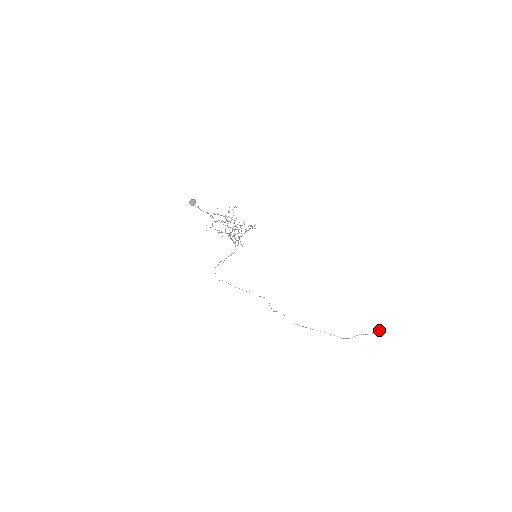
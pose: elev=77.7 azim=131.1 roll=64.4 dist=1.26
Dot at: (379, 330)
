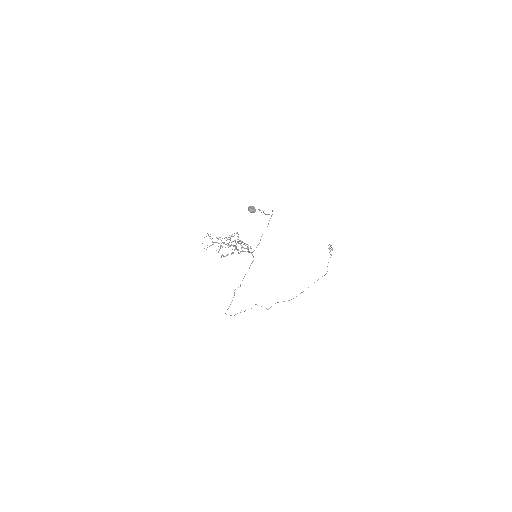
Dot at: occluded
